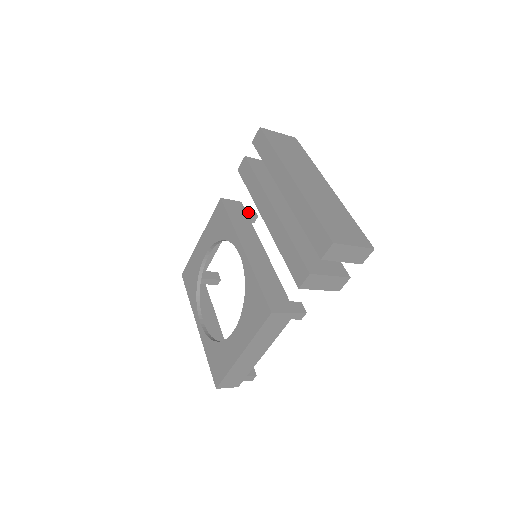
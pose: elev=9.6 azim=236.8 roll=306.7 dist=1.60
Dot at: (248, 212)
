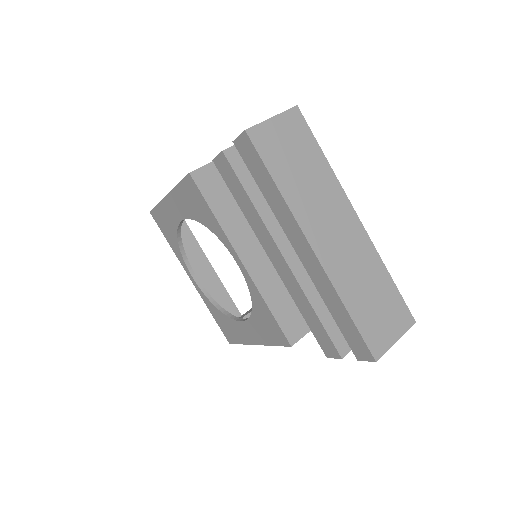
Dot at: occluded
